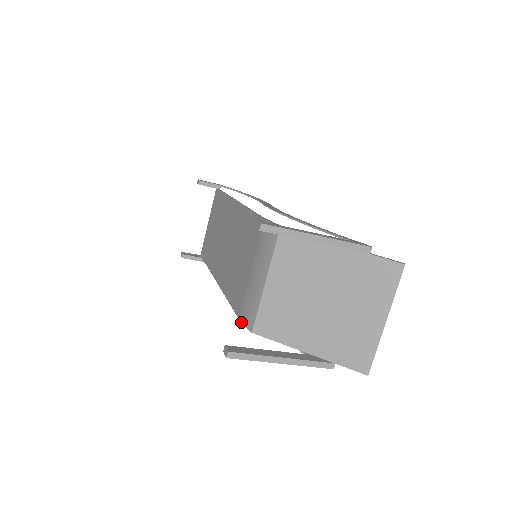
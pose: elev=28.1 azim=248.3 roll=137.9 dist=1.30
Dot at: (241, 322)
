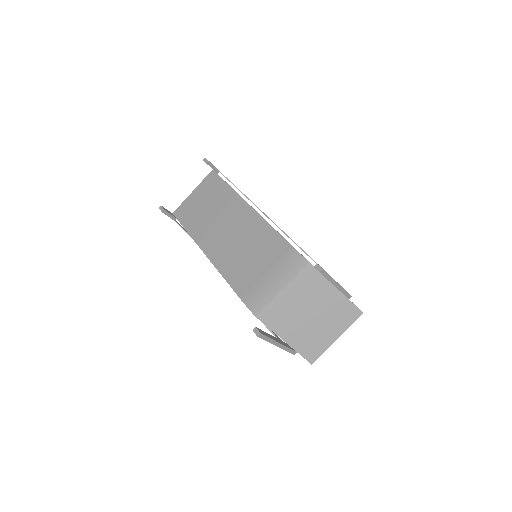
Dot at: occluded
